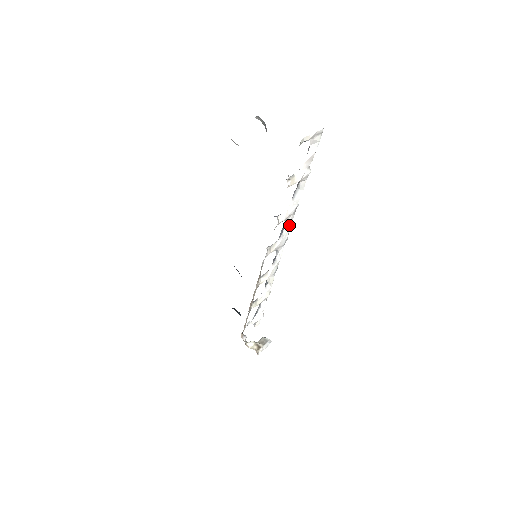
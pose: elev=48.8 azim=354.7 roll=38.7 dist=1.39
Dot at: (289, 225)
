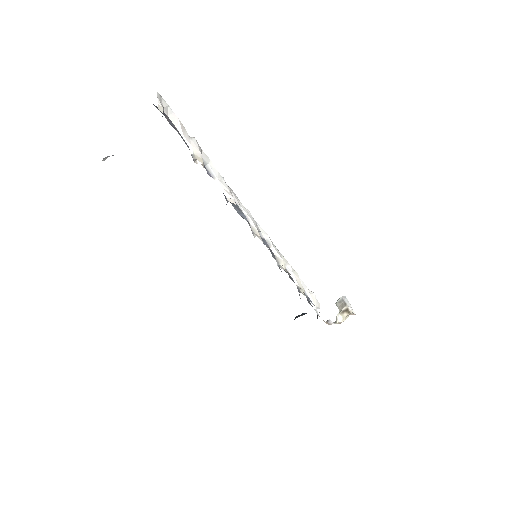
Dot at: (239, 202)
